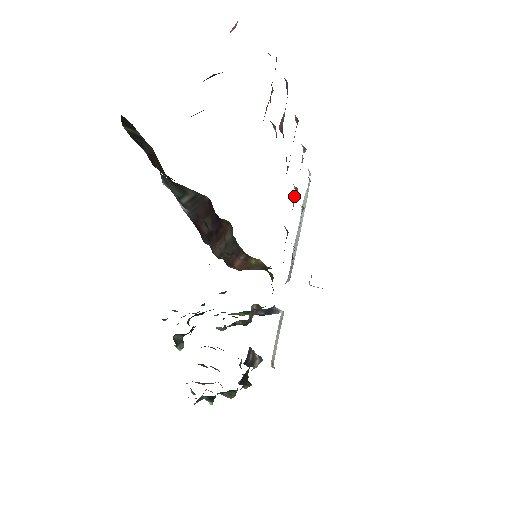
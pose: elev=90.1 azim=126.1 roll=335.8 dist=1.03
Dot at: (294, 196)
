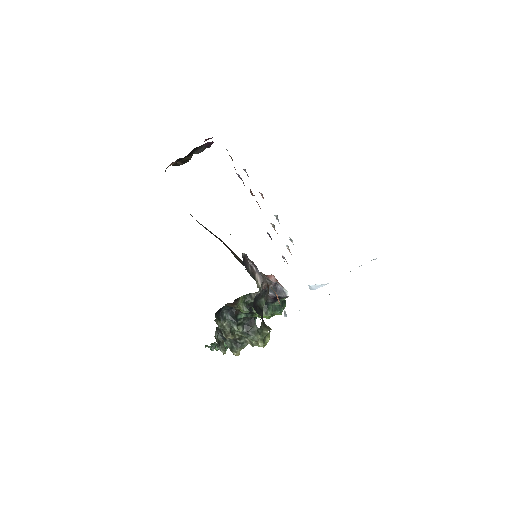
Dot at: occluded
